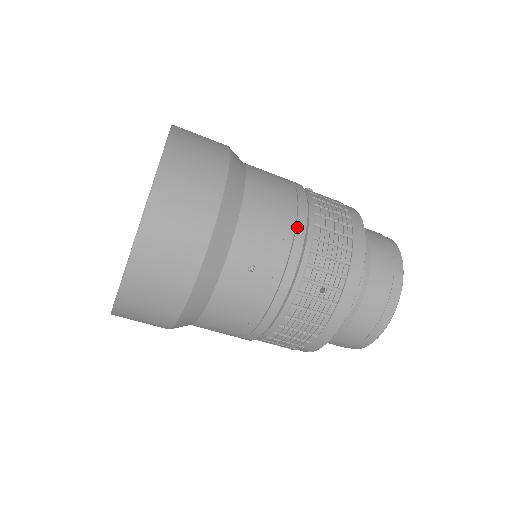
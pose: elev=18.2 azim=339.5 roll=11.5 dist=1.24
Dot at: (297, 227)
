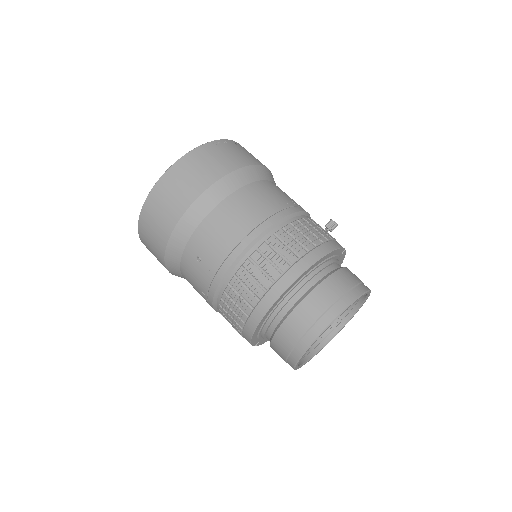
Dot at: (239, 244)
